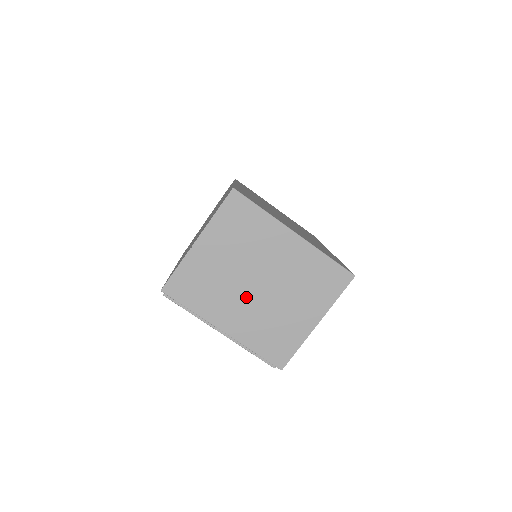
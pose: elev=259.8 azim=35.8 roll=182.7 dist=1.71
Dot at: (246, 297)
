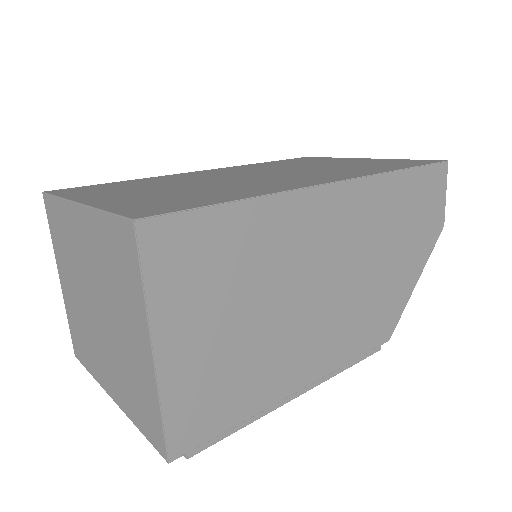
Dot at: (100, 335)
